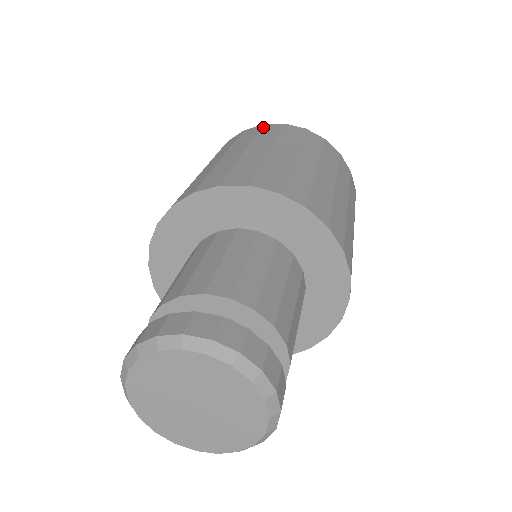
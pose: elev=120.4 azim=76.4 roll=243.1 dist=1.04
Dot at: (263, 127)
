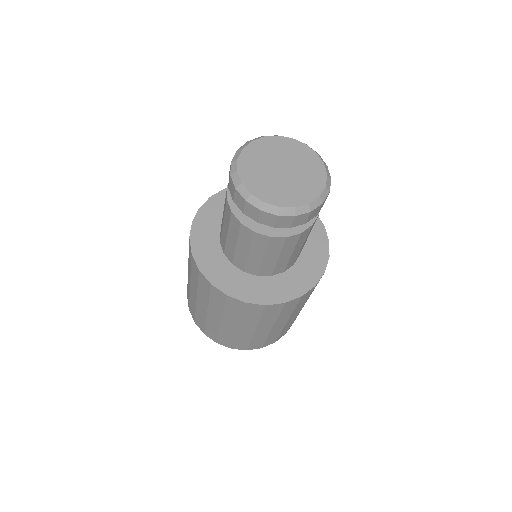
Dot at: occluded
